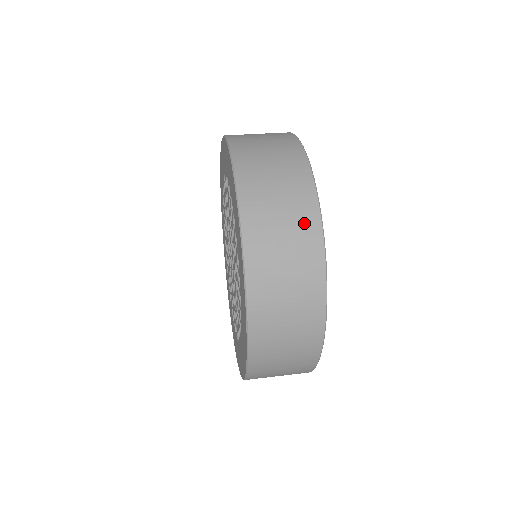
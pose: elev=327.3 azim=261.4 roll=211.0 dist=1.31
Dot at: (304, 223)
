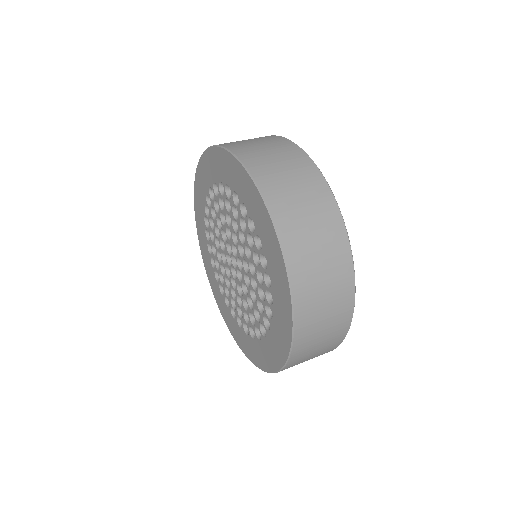
Dot at: (342, 305)
